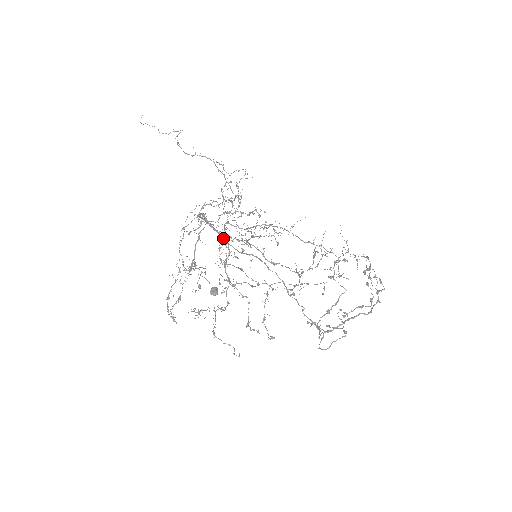
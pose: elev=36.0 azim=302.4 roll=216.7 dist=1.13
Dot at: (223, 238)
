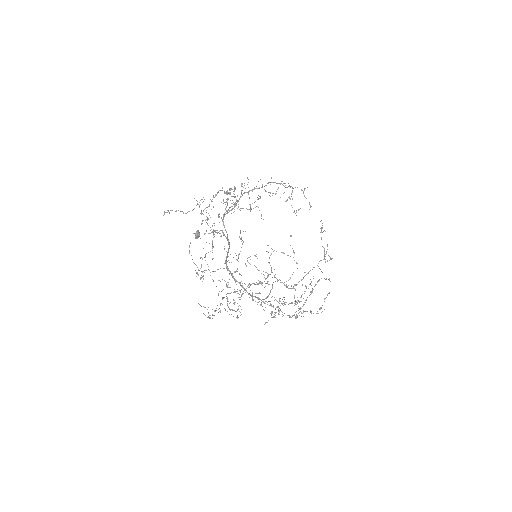
Dot at: (262, 306)
